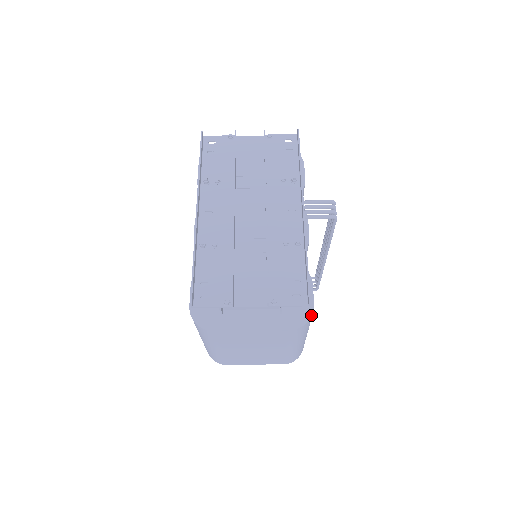
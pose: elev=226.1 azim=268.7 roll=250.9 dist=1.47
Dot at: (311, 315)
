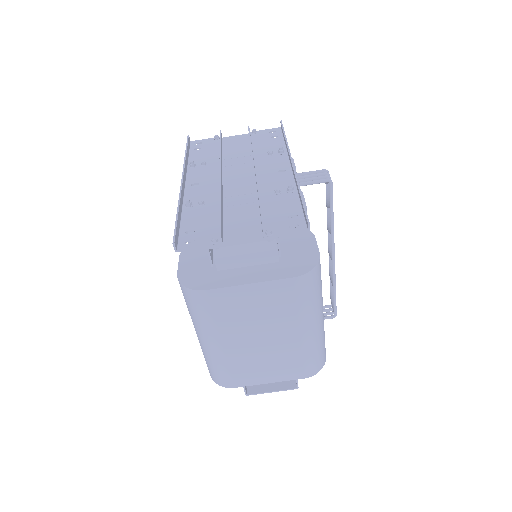
Dot at: (317, 261)
